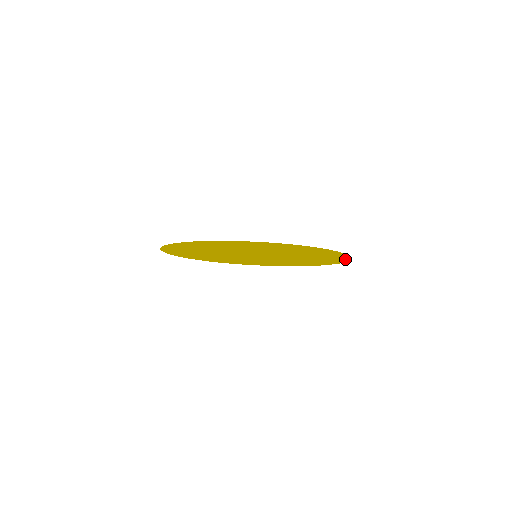
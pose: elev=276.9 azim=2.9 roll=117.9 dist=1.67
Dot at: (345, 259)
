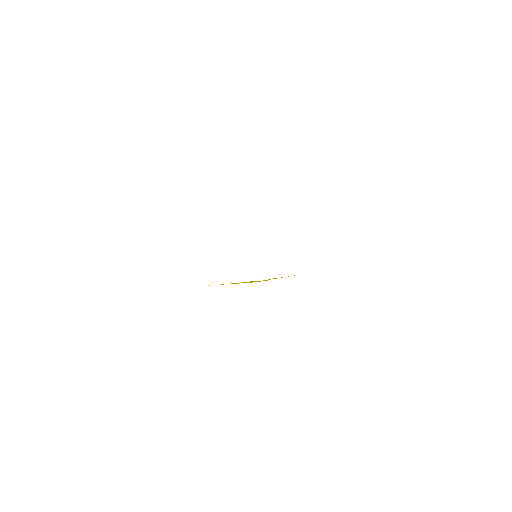
Dot at: occluded
